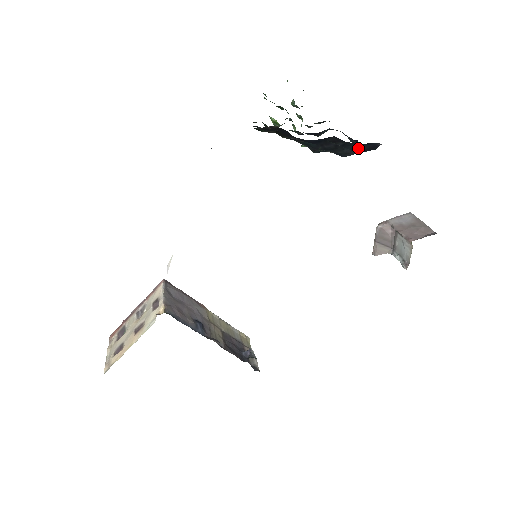
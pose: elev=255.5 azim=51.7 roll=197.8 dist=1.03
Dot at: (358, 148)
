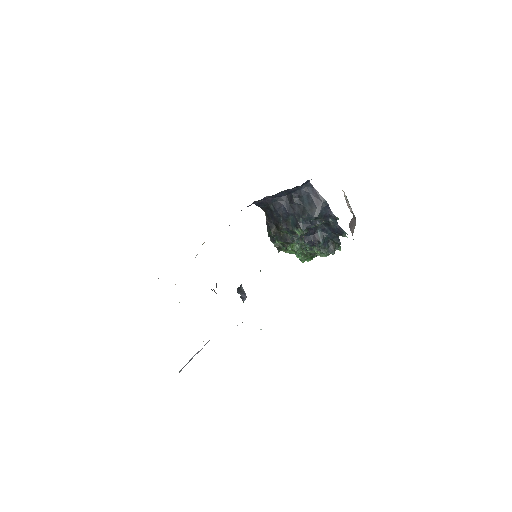
Dot at: (310, 201)
